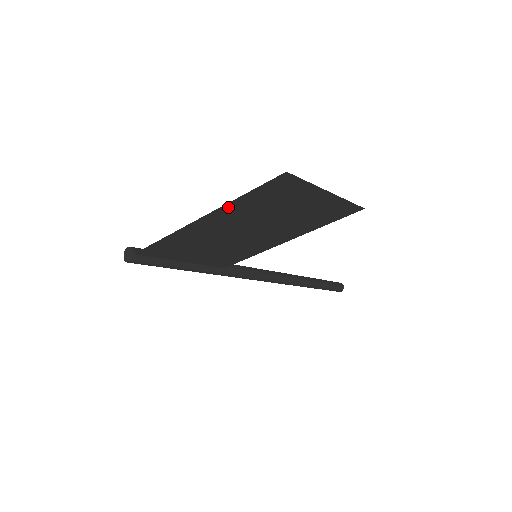
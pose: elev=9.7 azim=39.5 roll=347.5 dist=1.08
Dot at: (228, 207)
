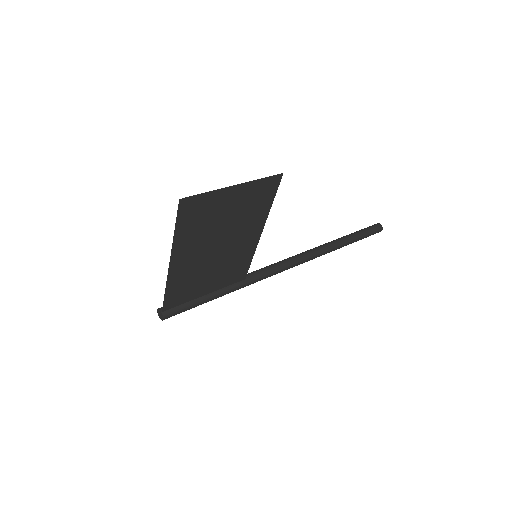
Dot at: (177, 244)
